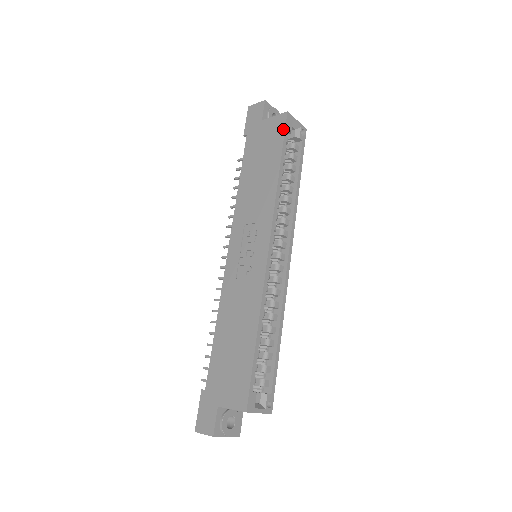
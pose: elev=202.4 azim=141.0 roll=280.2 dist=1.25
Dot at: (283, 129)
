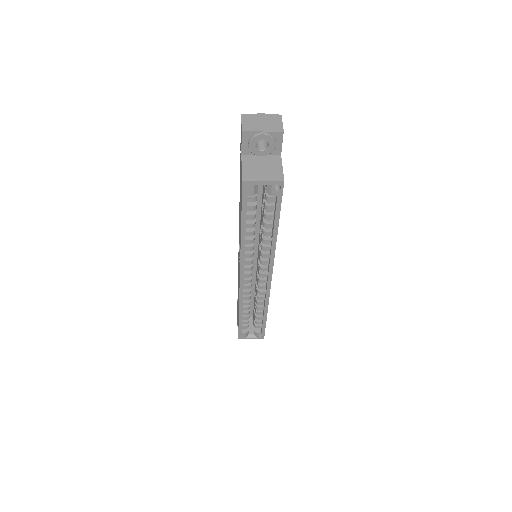
Dot at: occluded
